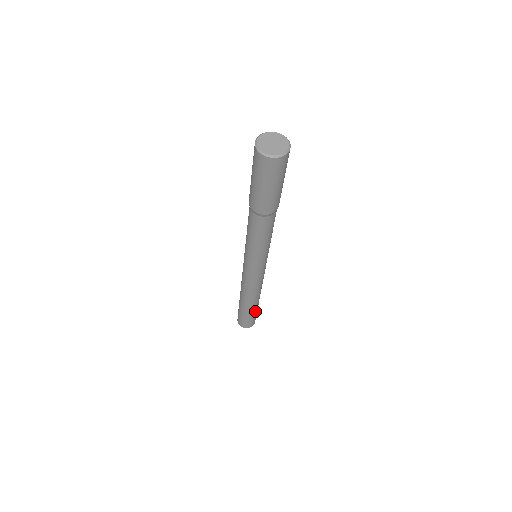
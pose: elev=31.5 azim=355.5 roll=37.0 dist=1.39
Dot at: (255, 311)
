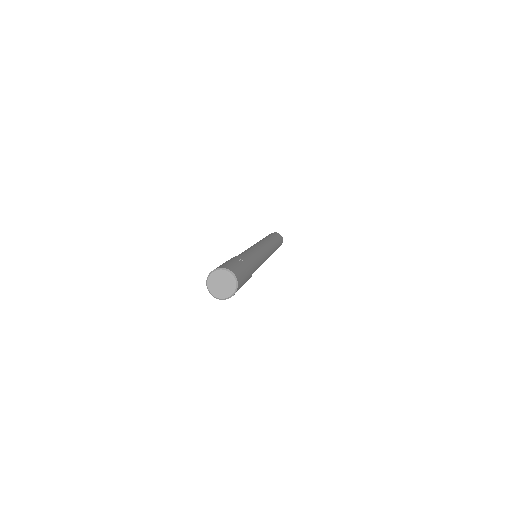
Dot at: occluded
